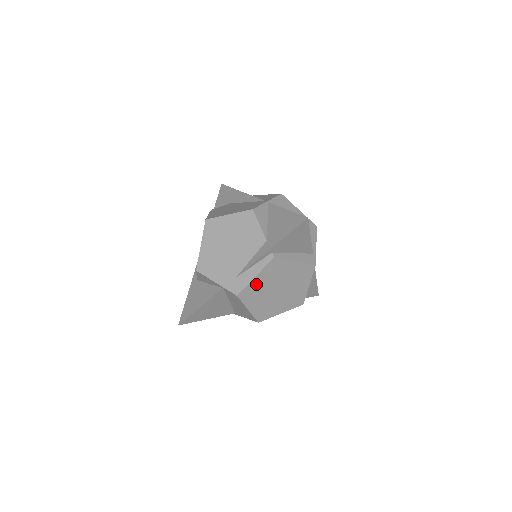
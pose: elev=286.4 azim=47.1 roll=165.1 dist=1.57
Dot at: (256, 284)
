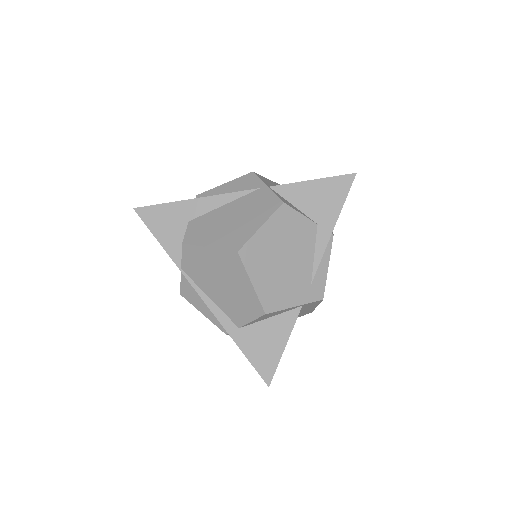
Dot at: occluded
